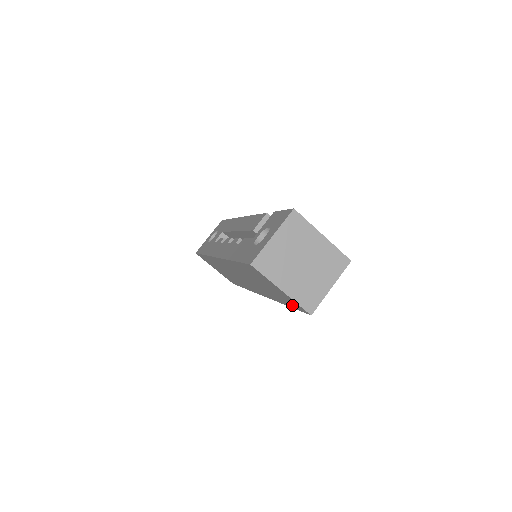
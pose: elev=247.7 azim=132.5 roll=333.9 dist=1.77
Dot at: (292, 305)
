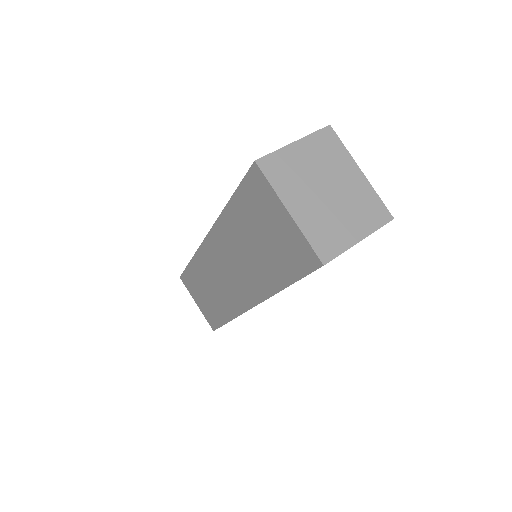
Dot at: (295, 267)
